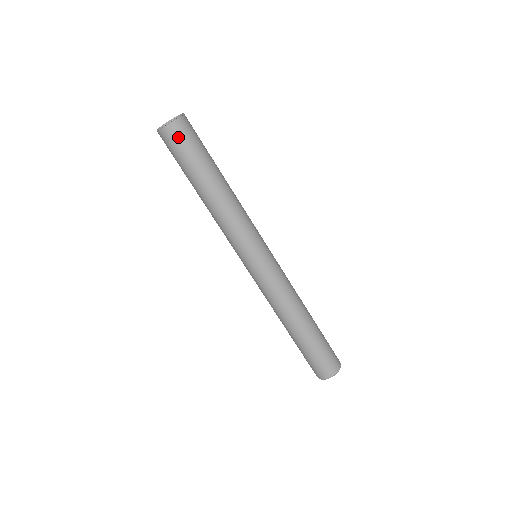
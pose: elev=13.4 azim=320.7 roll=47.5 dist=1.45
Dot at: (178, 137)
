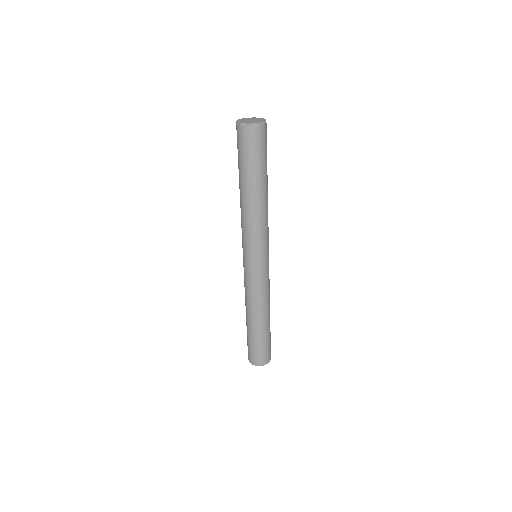
Dot at: (262, 139)
